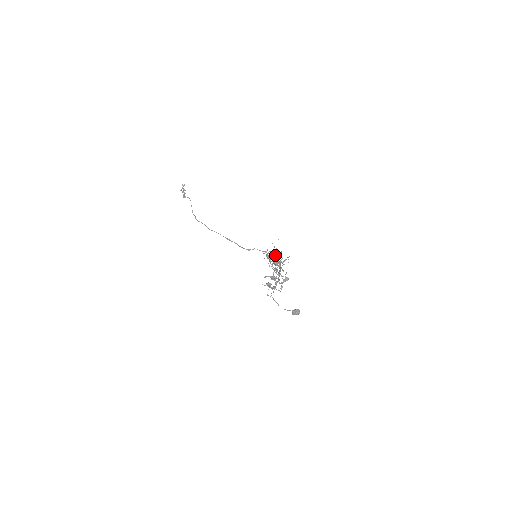
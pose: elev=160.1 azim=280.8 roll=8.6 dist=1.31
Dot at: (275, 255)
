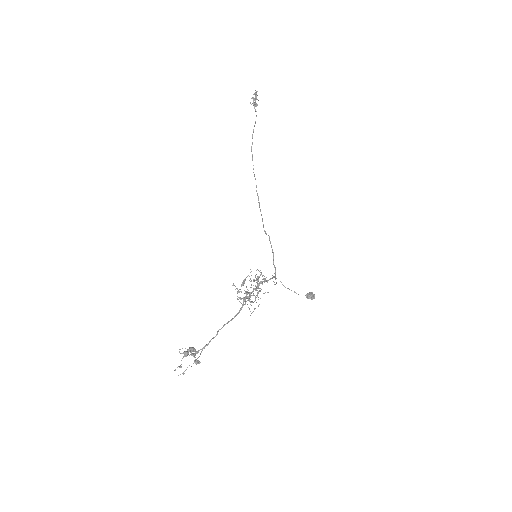
Dot at: occluded
